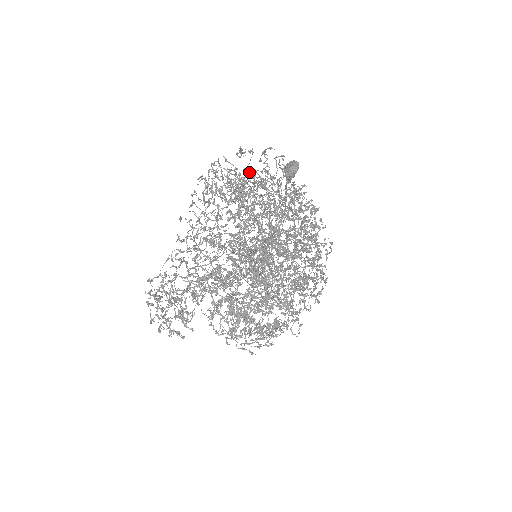
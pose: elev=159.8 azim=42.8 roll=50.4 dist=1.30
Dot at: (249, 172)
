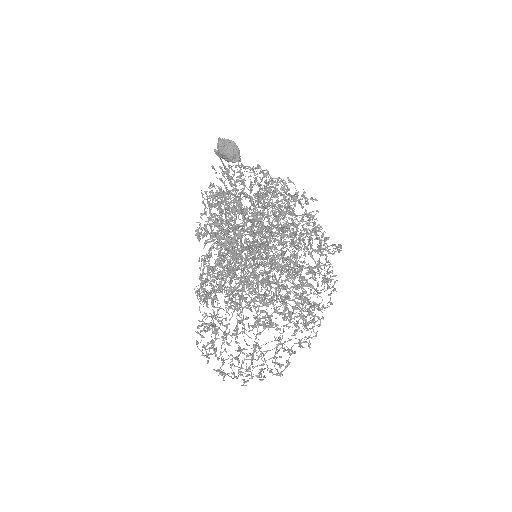
Dot at: (237, 237)
